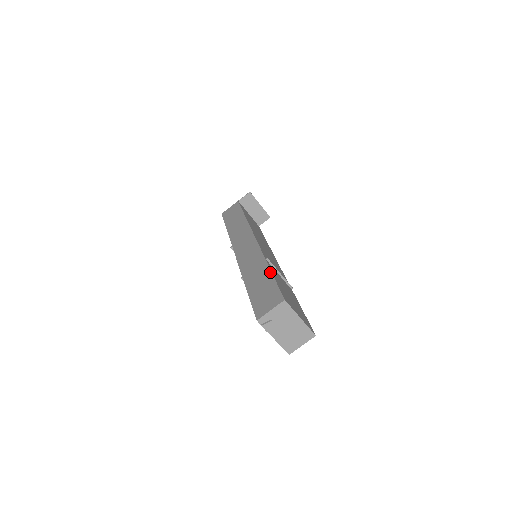
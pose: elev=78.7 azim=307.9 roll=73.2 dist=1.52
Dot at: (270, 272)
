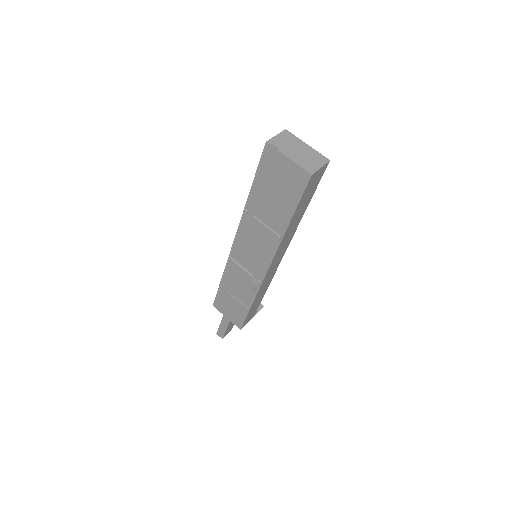
Dot at: occluded
